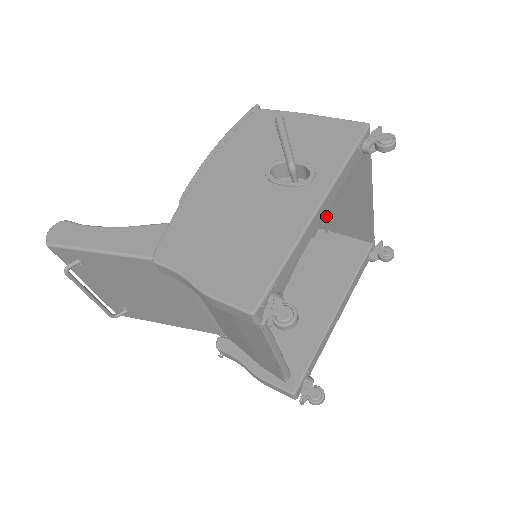
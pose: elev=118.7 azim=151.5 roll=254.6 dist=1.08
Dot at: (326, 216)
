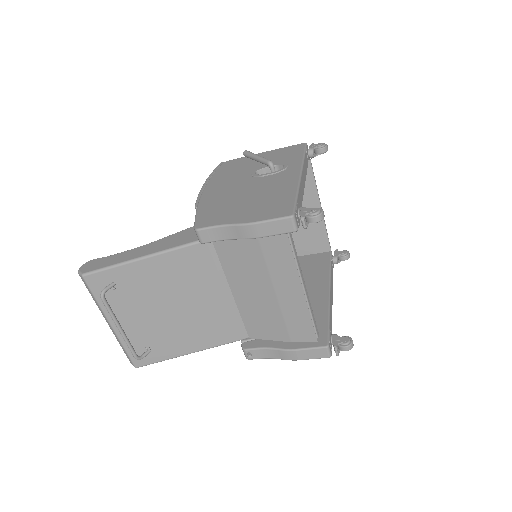
Dot at: occluded
